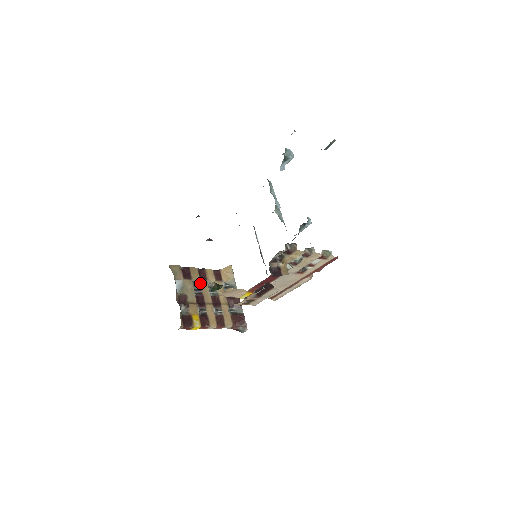
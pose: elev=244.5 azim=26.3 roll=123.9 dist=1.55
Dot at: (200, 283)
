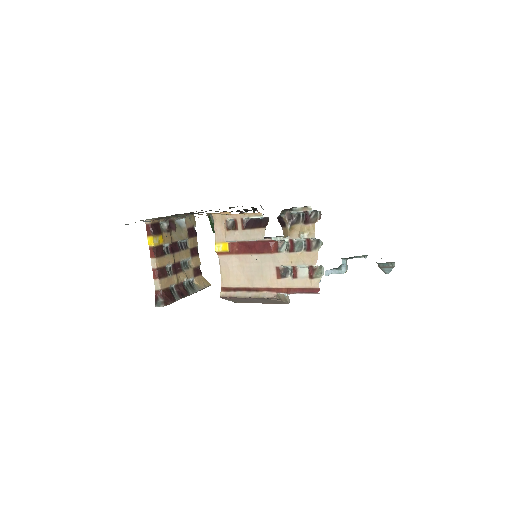
Dot at: (188, 248)
